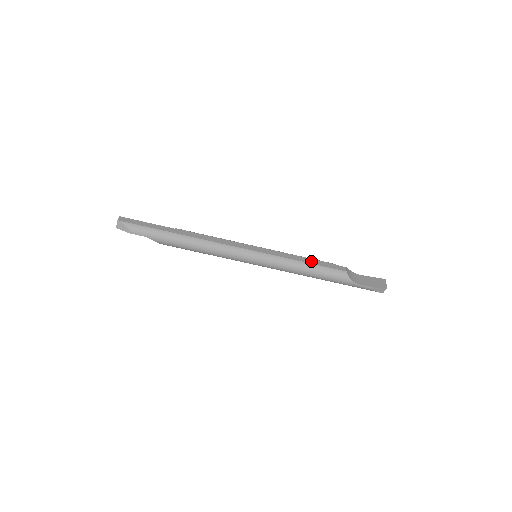
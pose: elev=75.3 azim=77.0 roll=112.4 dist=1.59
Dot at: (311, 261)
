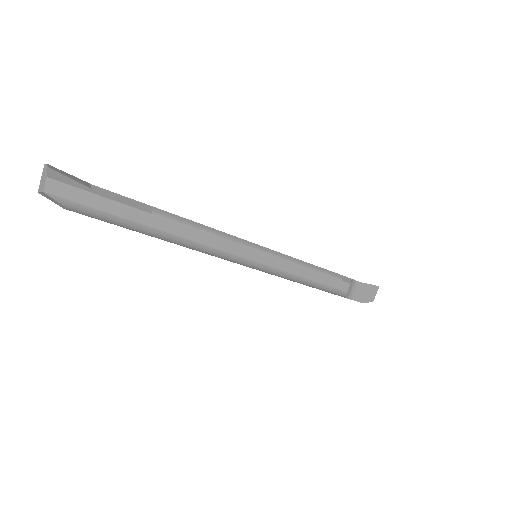
Dot at: (318, 277)
